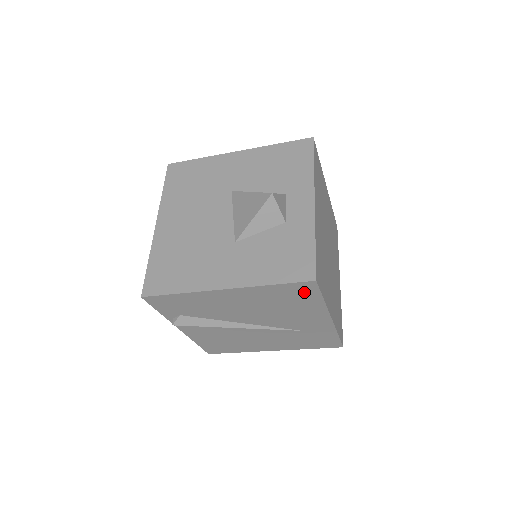
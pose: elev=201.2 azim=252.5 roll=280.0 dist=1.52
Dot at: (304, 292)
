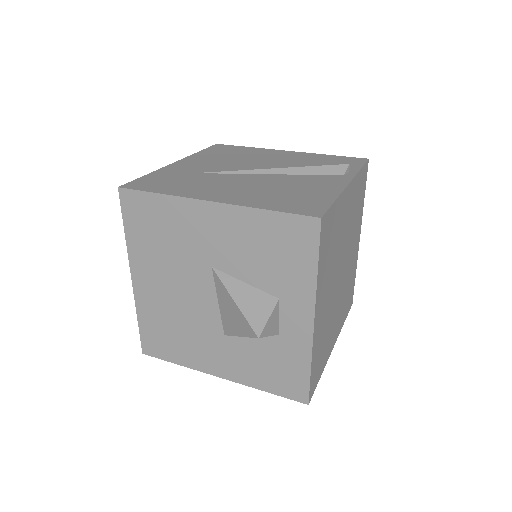
Dot at: occluded
